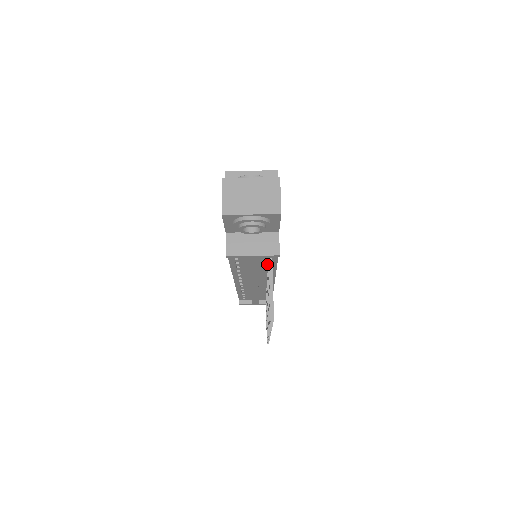
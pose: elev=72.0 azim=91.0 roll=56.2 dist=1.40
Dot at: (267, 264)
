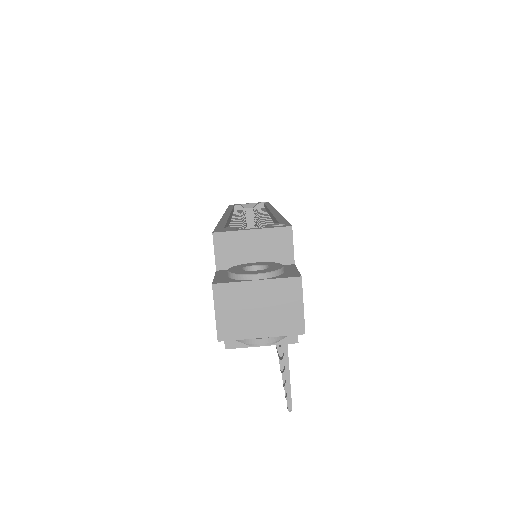
Dot at: occluded
